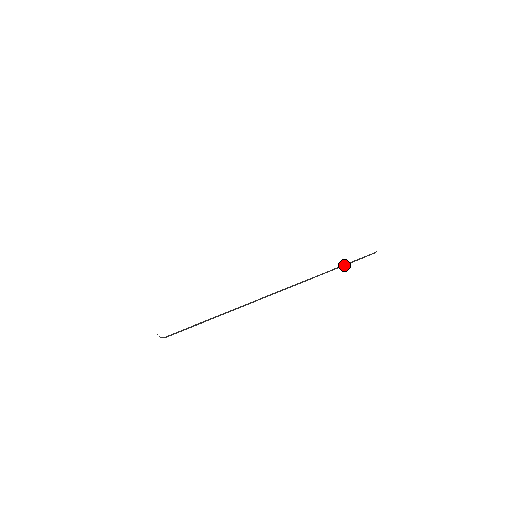
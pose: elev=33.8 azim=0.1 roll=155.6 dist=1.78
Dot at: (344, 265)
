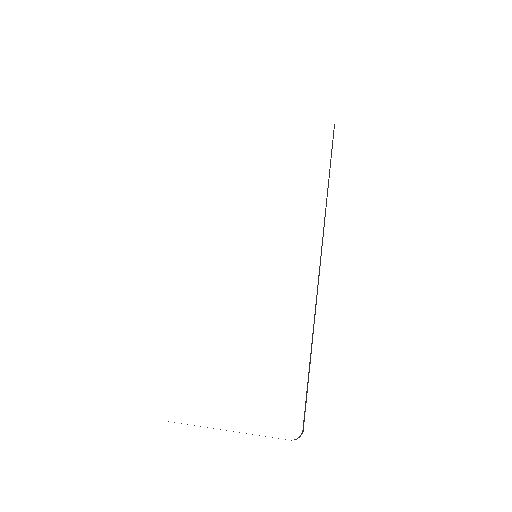
Dot at: (330, 163)
